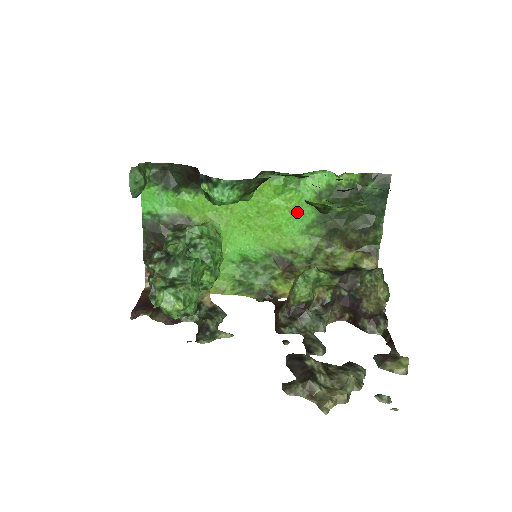
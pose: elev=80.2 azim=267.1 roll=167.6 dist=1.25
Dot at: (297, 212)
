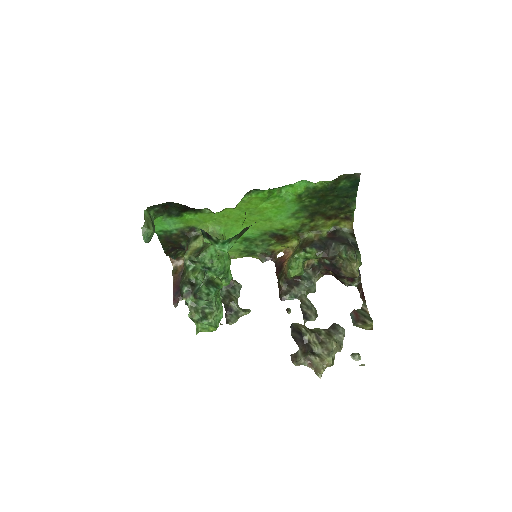
Dot at: (282, 208)
